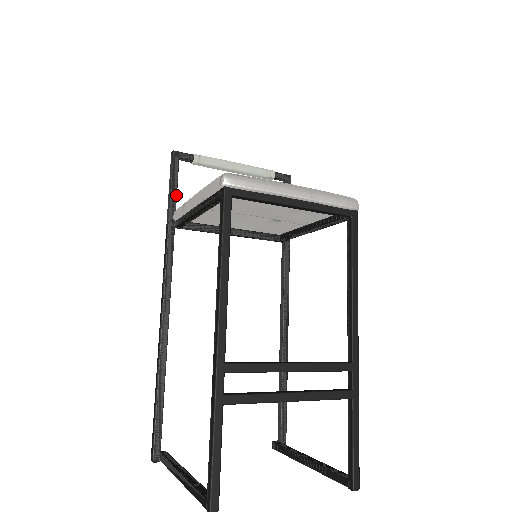
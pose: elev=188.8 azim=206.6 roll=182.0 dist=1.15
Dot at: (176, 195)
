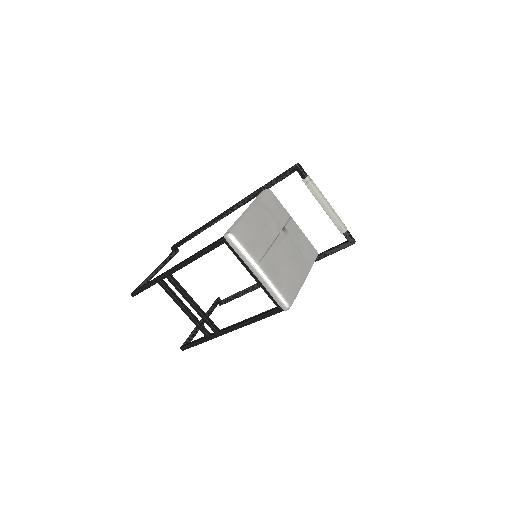
Dot at: occluded
